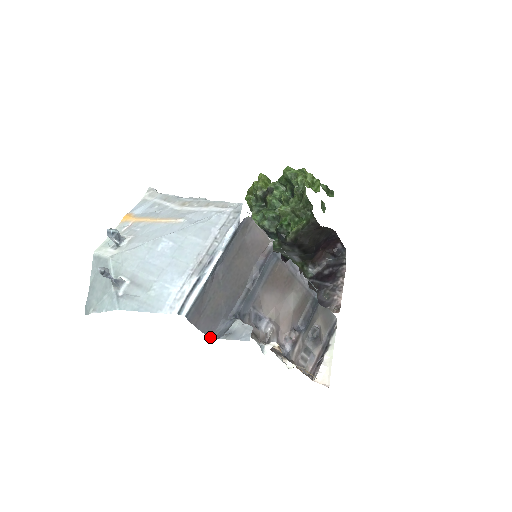
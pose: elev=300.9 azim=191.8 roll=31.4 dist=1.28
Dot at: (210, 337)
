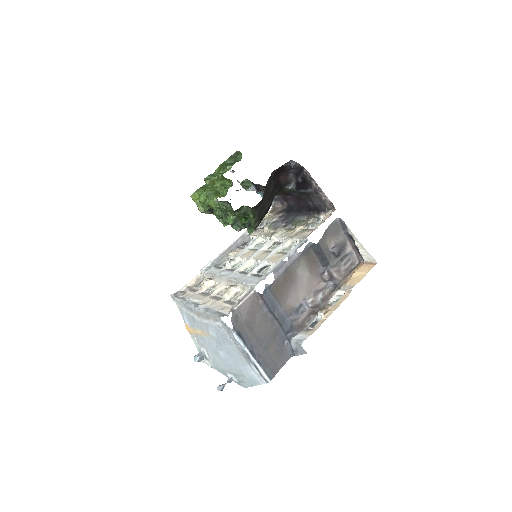
Dot at: occluded
